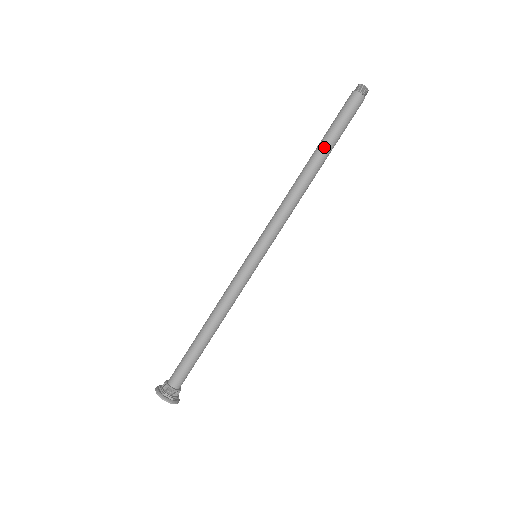
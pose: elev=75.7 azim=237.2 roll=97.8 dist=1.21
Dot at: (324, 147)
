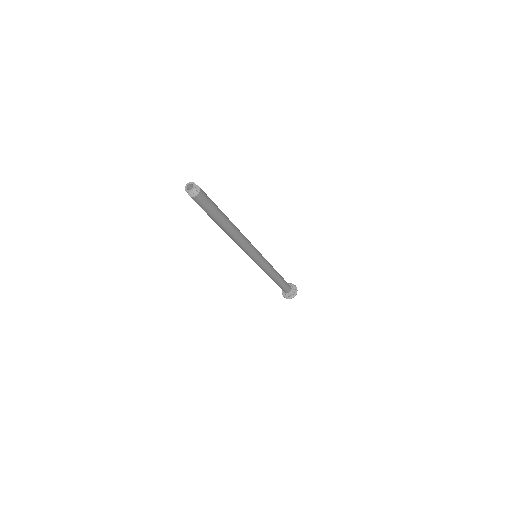
Dot at: (217, 223)
